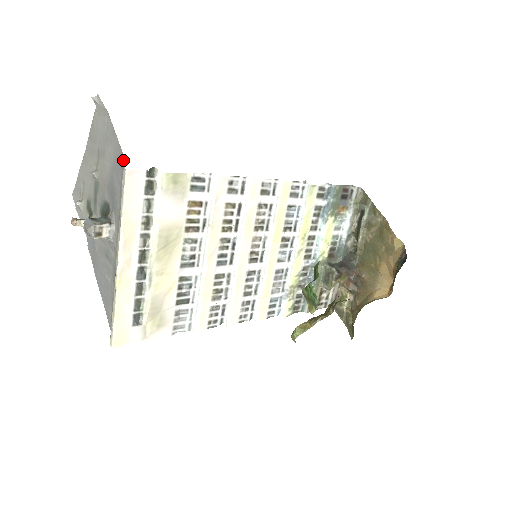
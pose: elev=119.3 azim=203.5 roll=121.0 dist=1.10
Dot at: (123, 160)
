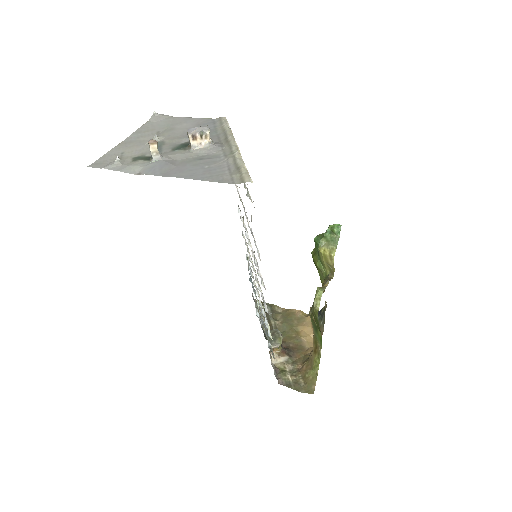
Dot at: (214, 120)
